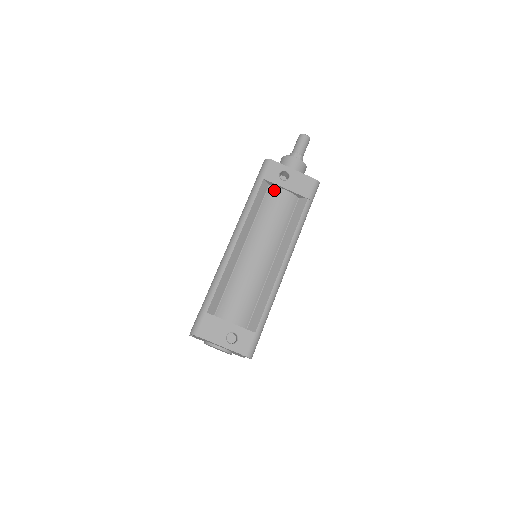
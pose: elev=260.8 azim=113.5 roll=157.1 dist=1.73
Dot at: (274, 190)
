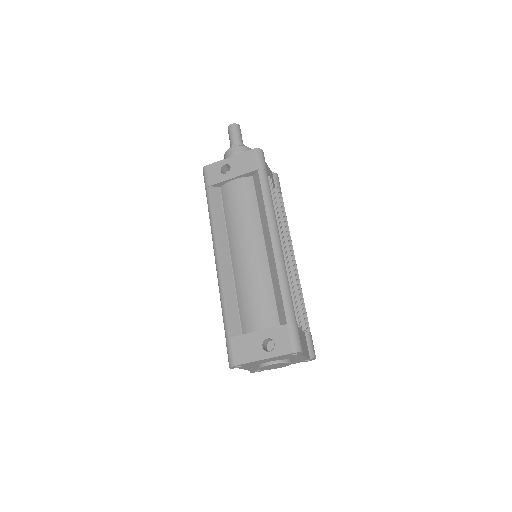
Dot at: (225, 188)
